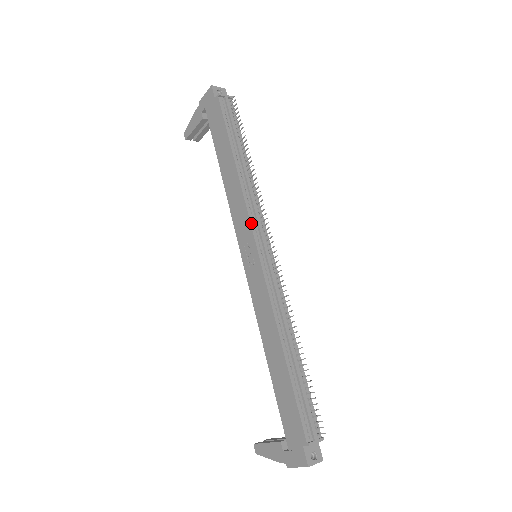
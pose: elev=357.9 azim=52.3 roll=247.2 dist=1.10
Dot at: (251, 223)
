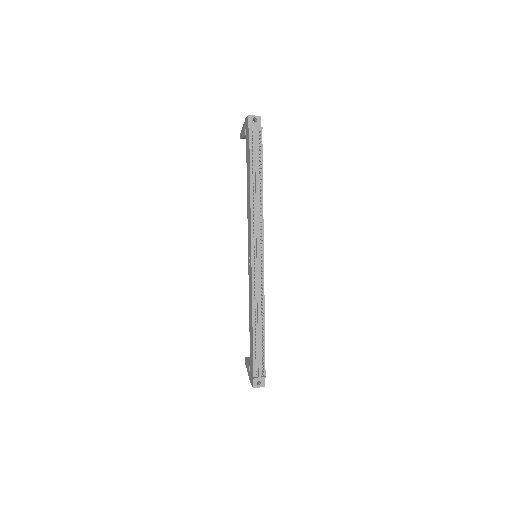
Dot at: (251, 237)
